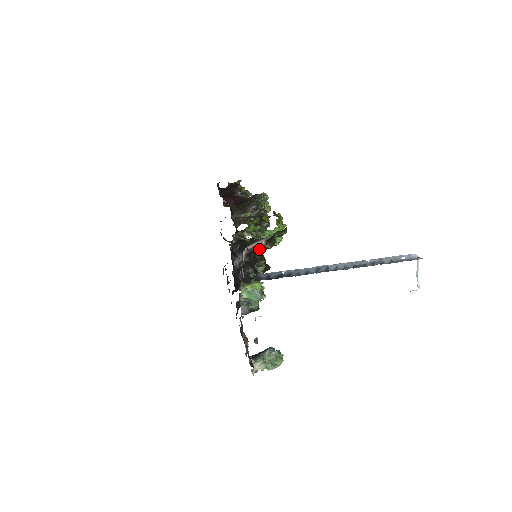
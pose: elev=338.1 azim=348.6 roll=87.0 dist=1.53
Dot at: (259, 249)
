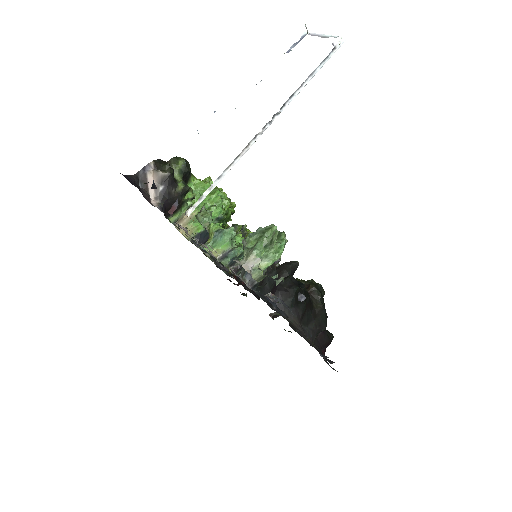
Dot at: (166, 188)
